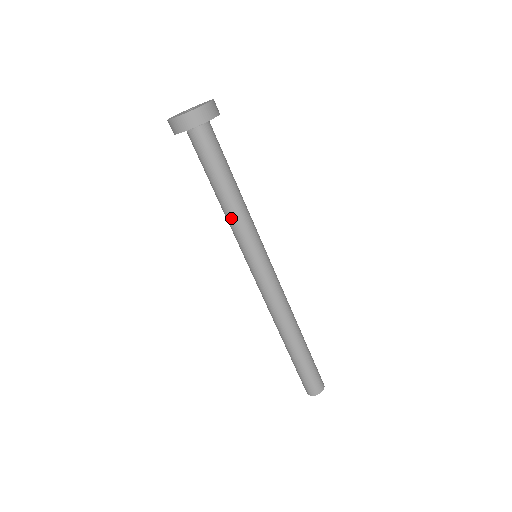
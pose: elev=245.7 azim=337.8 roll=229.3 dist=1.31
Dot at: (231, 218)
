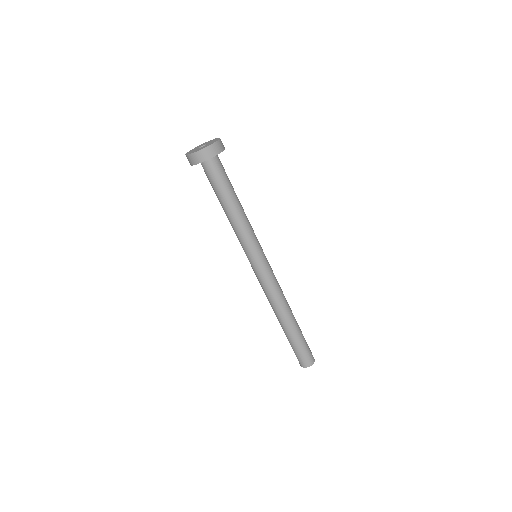
Dot at: (240, 226)
